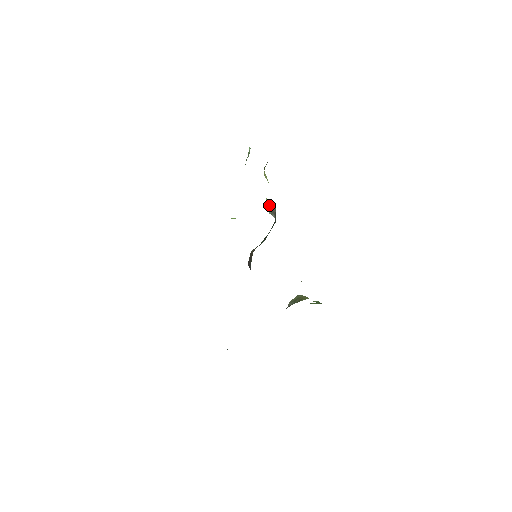
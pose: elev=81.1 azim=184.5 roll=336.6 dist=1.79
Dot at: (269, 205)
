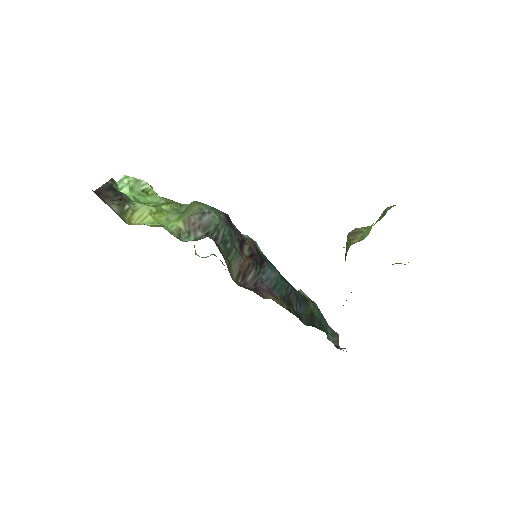
Dot at: (185, 227)
